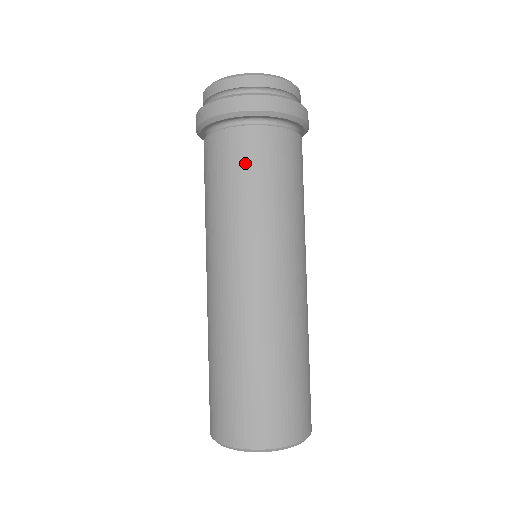
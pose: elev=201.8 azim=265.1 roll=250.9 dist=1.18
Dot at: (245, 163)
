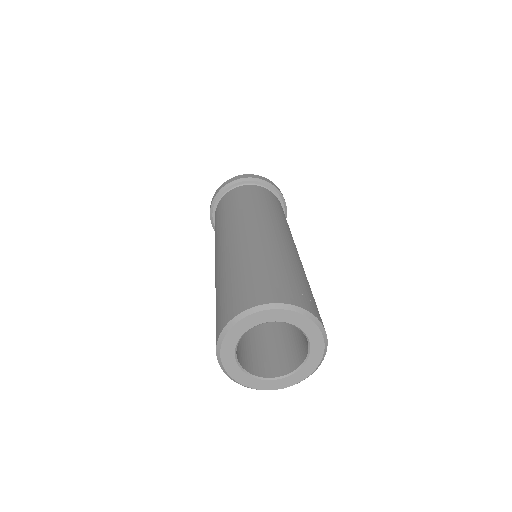
Dot at: (226, 203)
